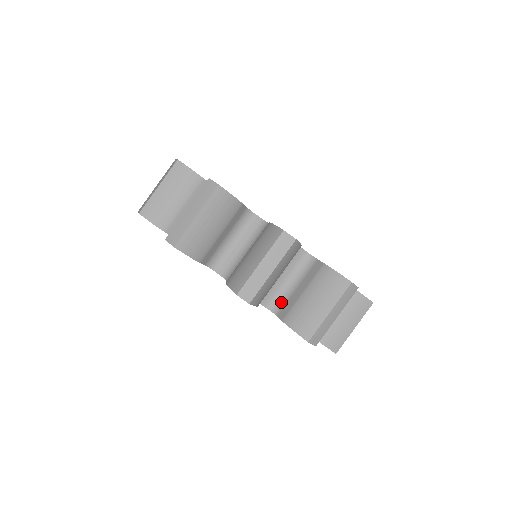
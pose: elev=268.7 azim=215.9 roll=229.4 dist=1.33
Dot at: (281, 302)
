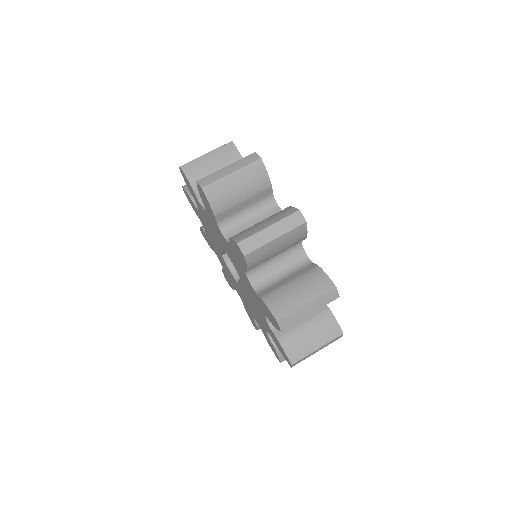
Dot at: occluded
